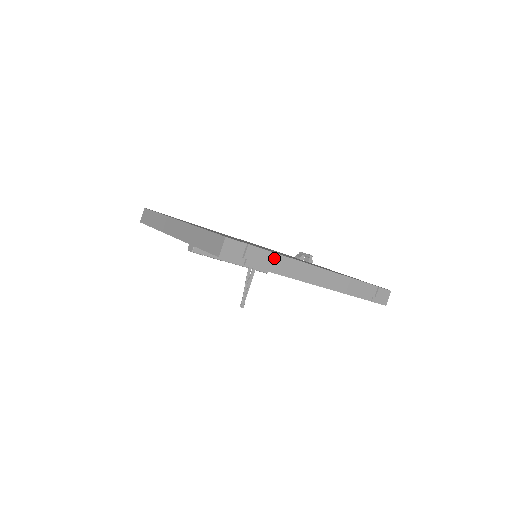
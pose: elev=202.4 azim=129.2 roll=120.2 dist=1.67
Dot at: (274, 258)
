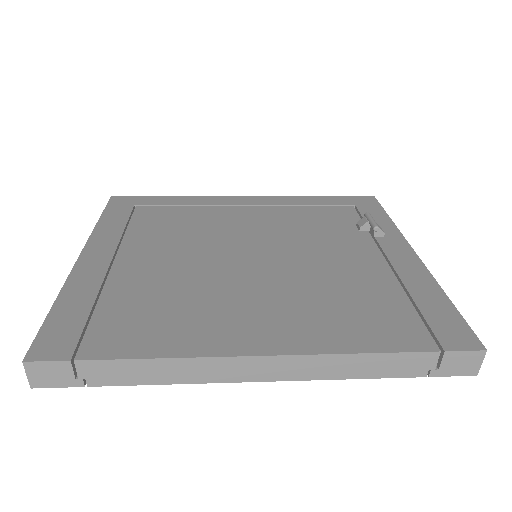
Dot at: (142, 366)
